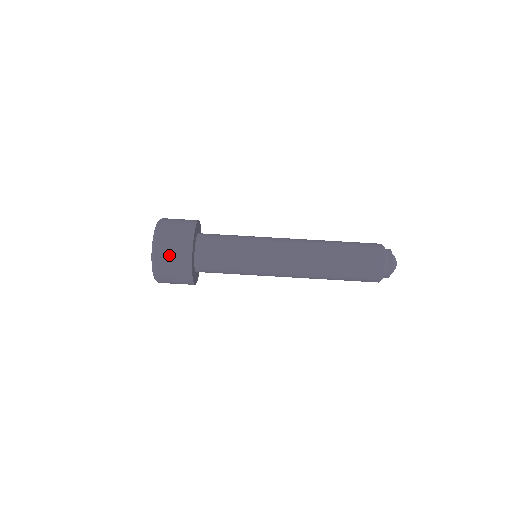
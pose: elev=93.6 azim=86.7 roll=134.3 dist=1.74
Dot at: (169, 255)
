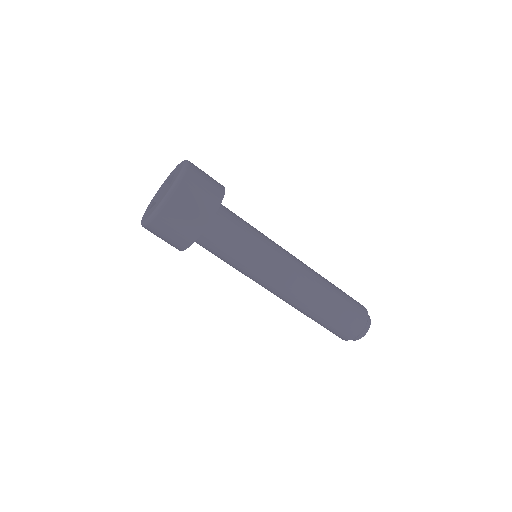
Dot at: (165, 233)
